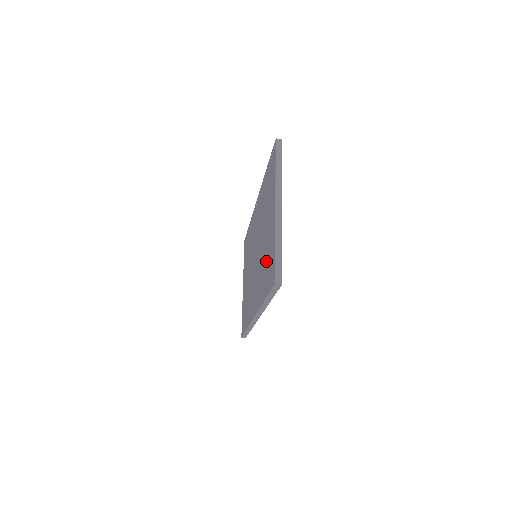
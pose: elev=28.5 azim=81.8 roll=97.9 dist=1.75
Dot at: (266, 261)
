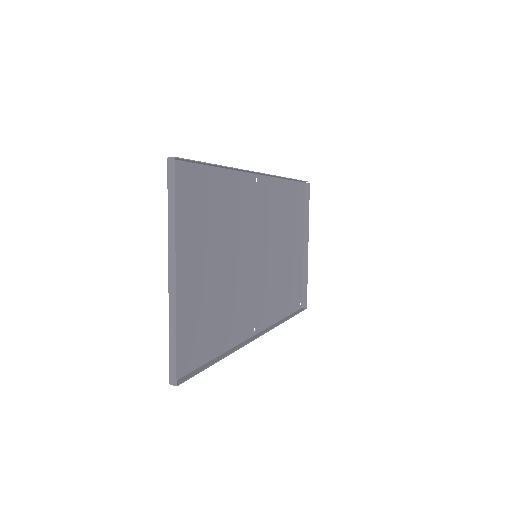
Dot at: (206, 314)
